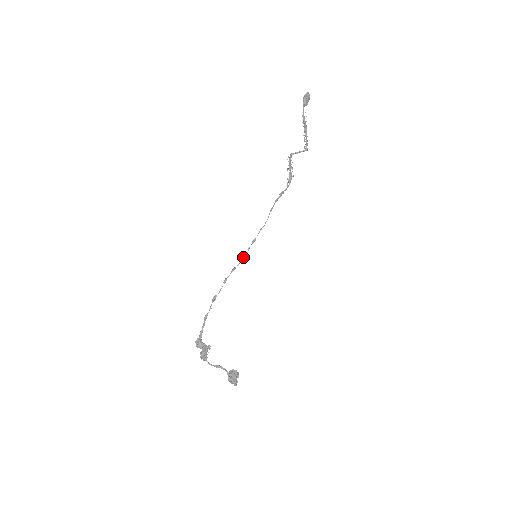
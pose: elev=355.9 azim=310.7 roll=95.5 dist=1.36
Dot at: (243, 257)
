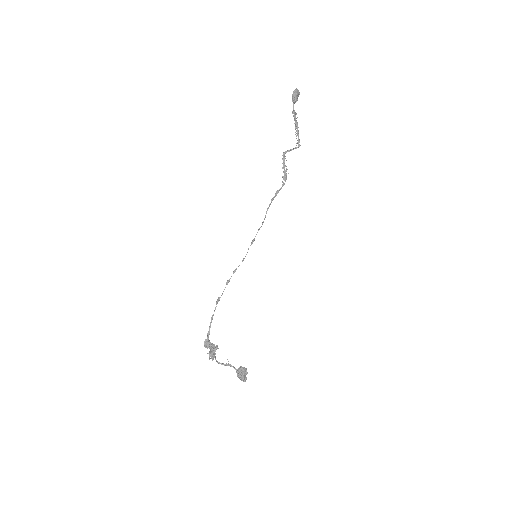
Dot at: (243, 258)
